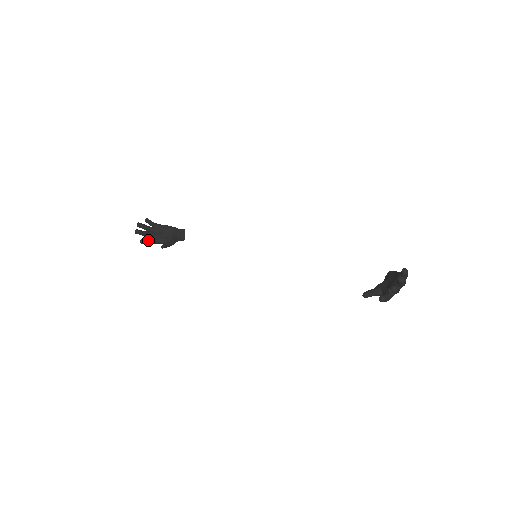
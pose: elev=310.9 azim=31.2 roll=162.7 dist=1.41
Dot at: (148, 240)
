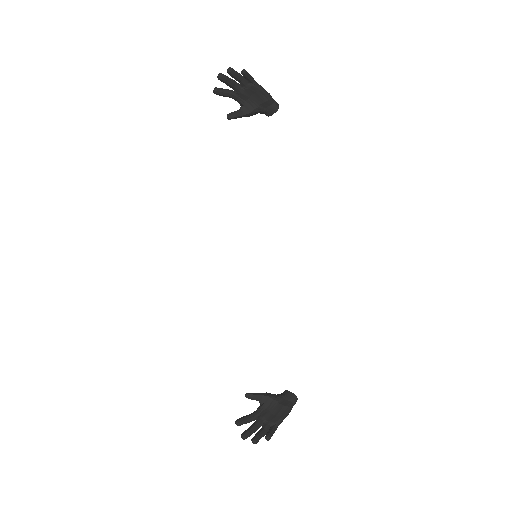
Dot at: (224, 94)
